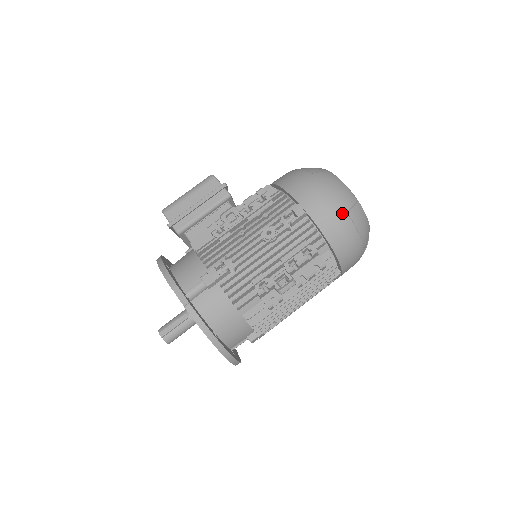
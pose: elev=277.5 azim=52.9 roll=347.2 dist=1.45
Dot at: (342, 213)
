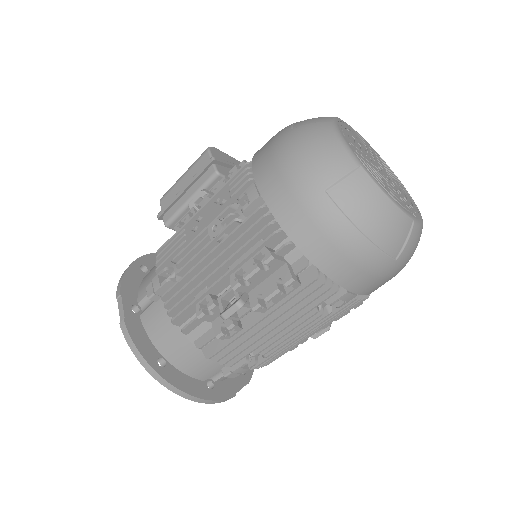
Dot at: (315, 193)
